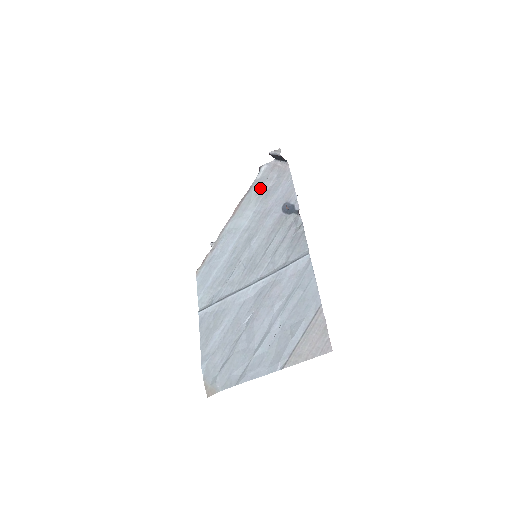
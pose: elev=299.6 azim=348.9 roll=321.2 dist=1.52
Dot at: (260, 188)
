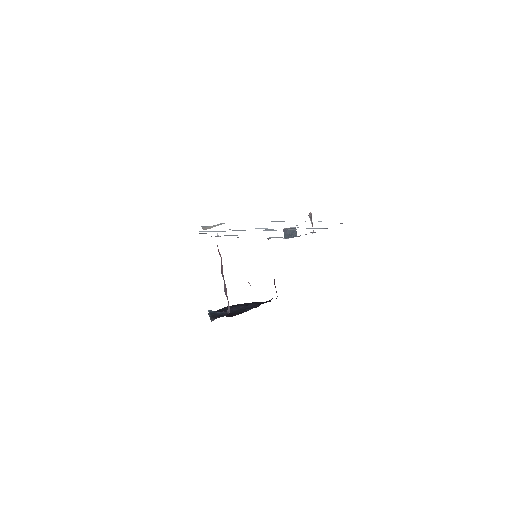
Dot at: (271, 237)
